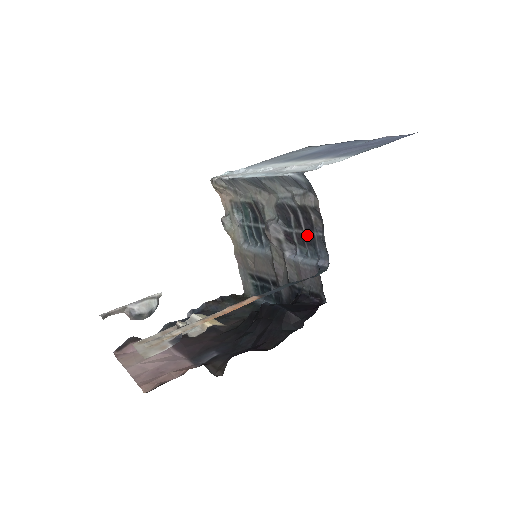
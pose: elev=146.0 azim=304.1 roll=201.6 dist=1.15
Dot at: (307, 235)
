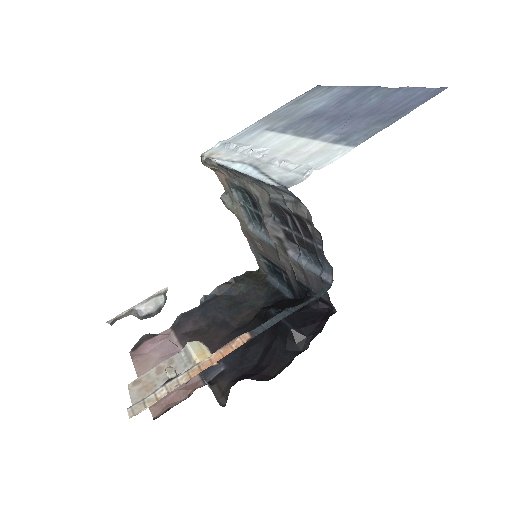
Dot at: (307, 242)
